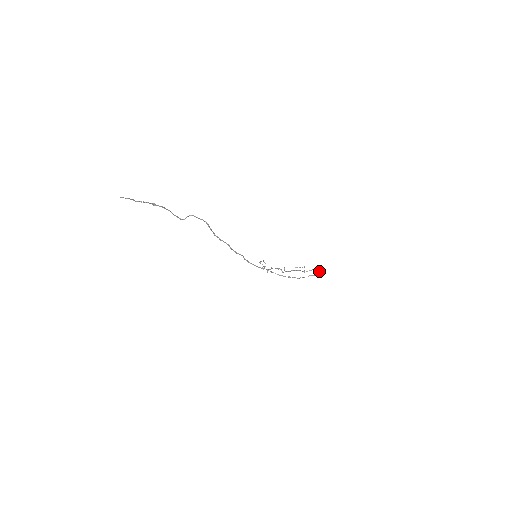
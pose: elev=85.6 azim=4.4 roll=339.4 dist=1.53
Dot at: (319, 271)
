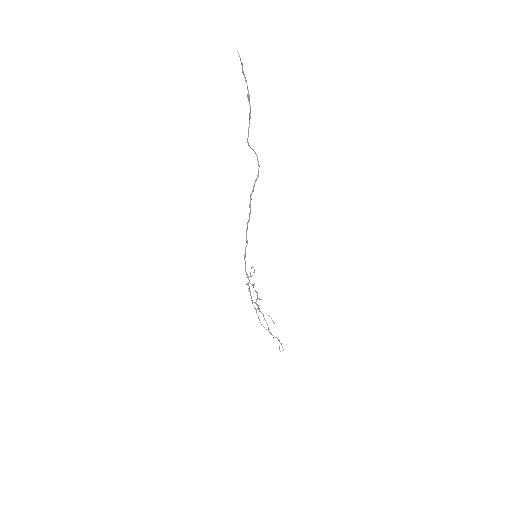
Dot at: occluded
